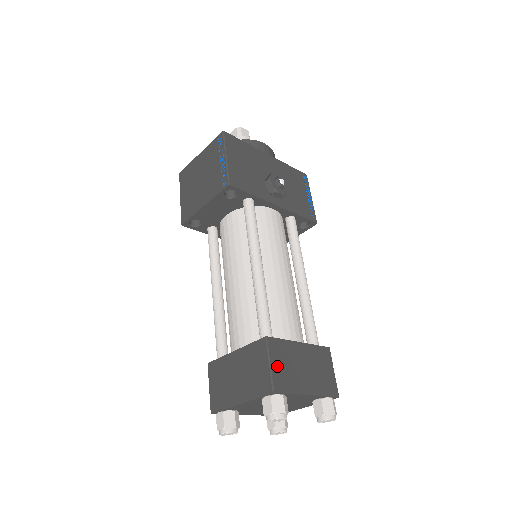
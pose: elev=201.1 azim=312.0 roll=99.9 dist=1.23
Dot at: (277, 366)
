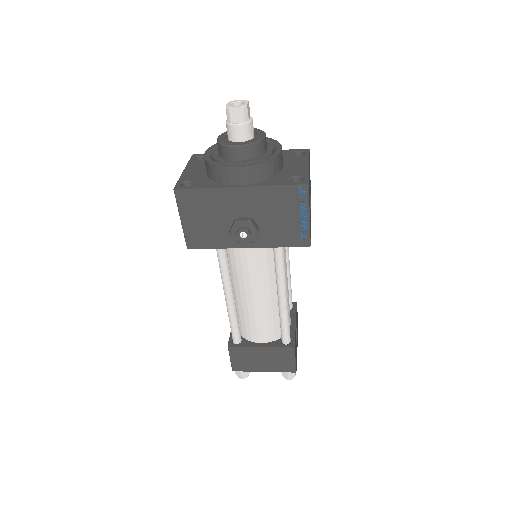
Dot at: (236, 360)
